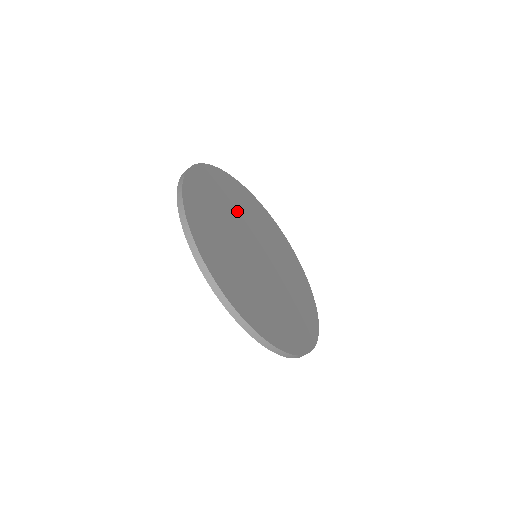
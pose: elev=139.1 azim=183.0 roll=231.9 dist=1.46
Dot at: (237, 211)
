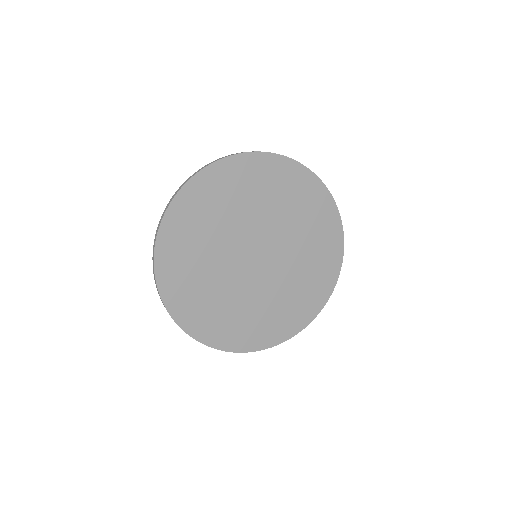
Dot at: (267, 208)
